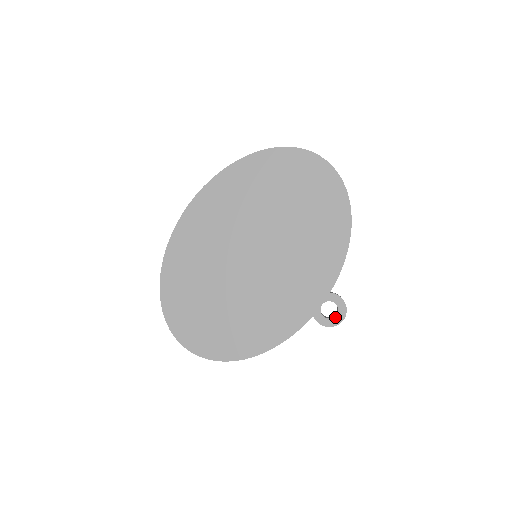
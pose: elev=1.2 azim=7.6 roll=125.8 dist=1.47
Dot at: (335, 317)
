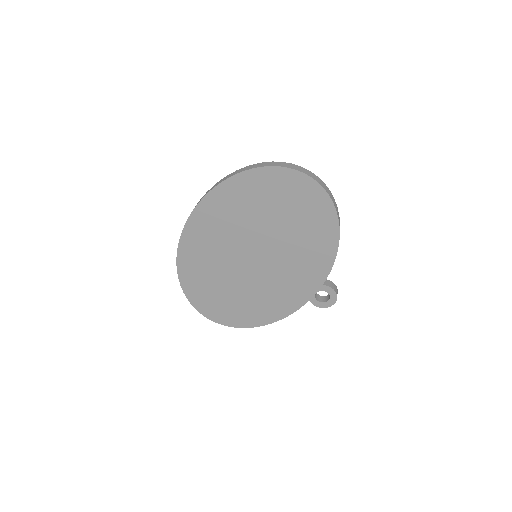
Dot at: (328, 302)
